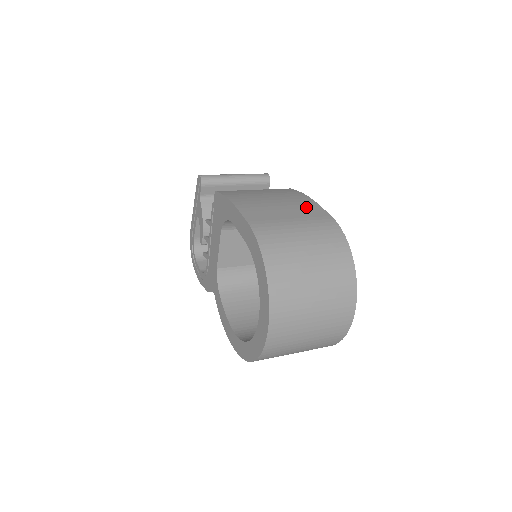
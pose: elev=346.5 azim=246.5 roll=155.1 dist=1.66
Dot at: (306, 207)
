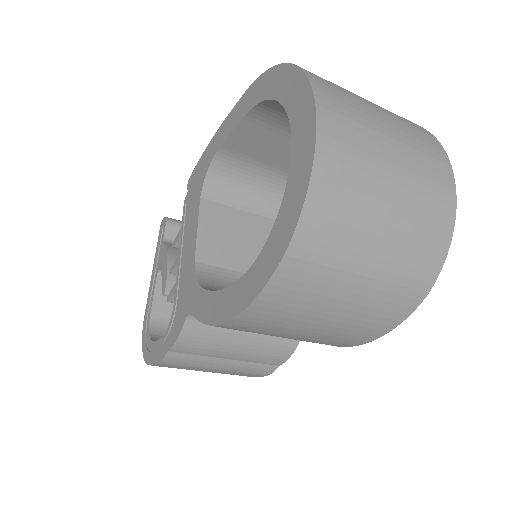
Dot at: occluded
